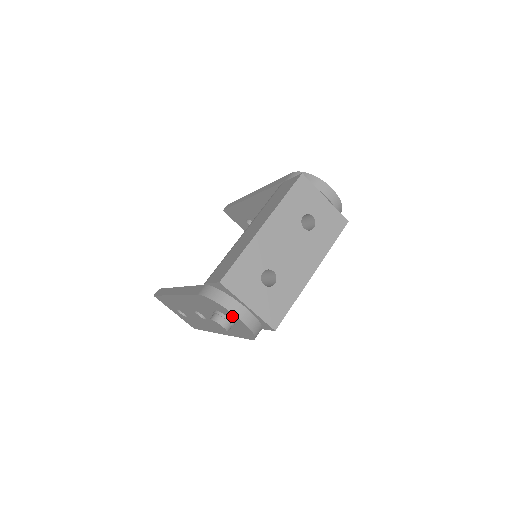
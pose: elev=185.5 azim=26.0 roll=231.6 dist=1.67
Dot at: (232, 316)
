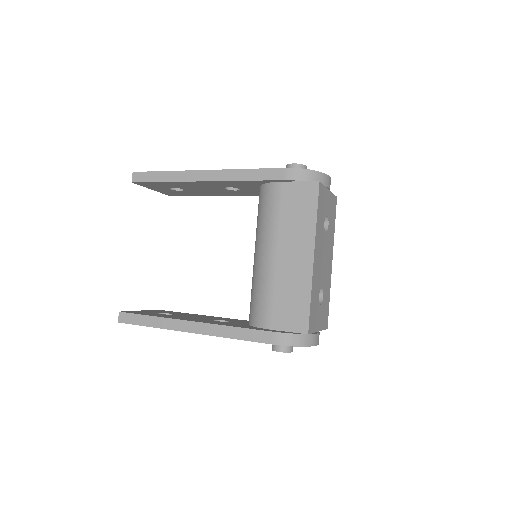
Dot at: occluded
